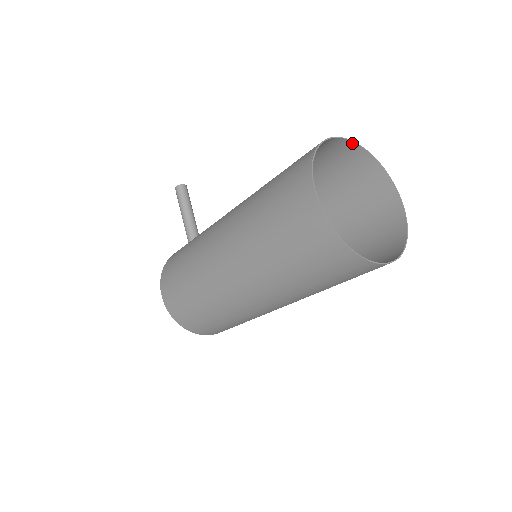
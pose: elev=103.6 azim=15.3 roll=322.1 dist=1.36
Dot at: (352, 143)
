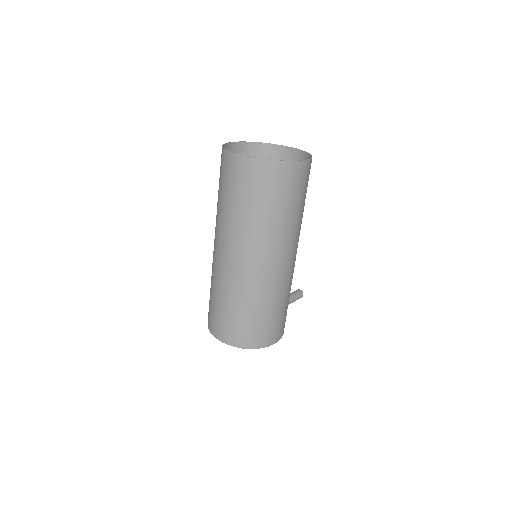
Dot at: (301, 152)
